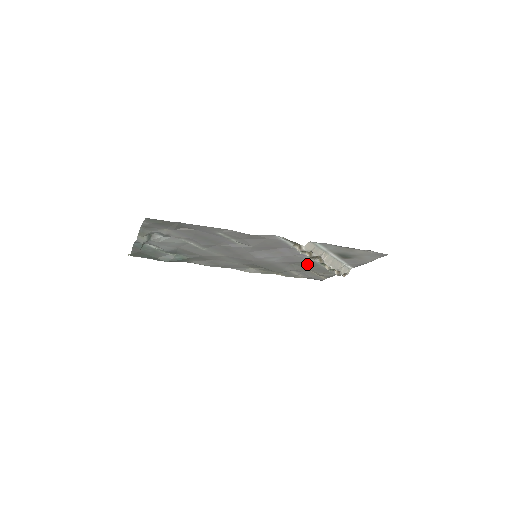
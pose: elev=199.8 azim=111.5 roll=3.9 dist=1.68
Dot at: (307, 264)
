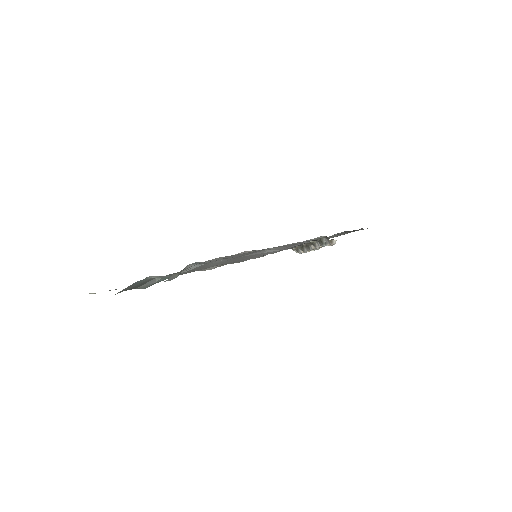
Dot at: occluded
